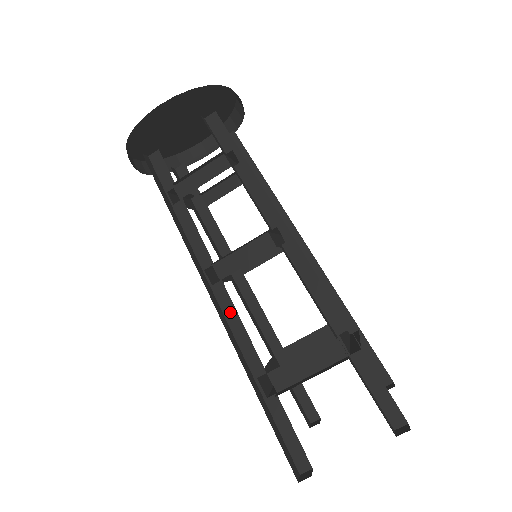
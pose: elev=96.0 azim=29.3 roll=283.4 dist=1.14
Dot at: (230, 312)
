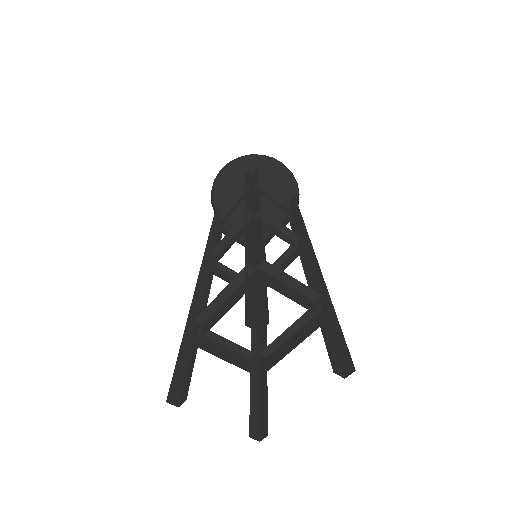
Dot at: (250, 233)
